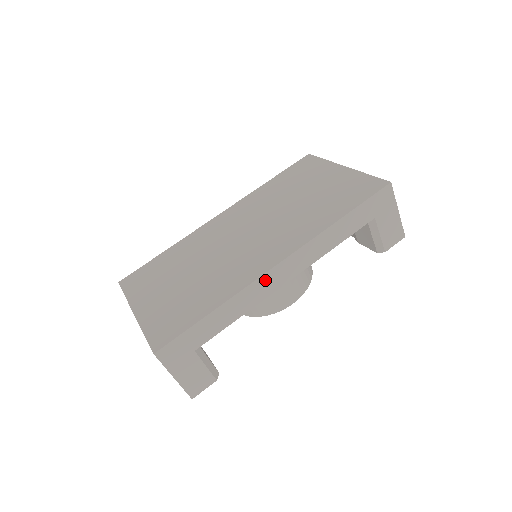
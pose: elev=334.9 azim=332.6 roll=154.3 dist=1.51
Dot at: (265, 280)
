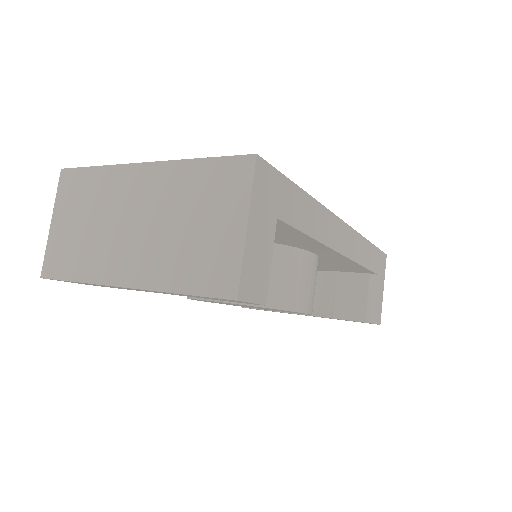
Dot at: (335, 224)
